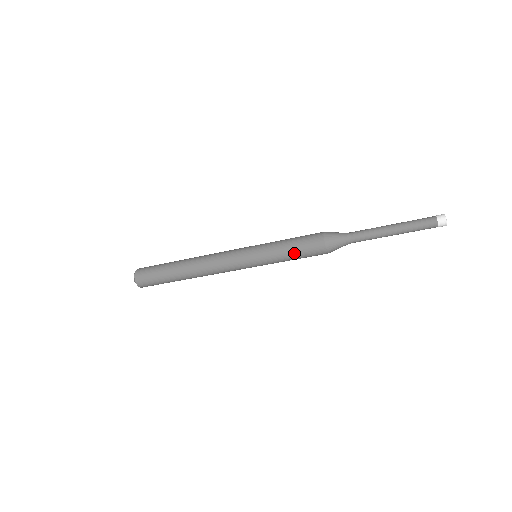
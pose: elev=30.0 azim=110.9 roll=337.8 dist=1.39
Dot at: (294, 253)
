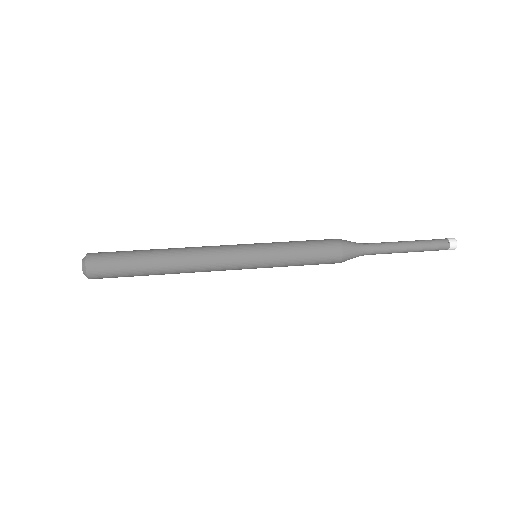
Dot at: occluded
